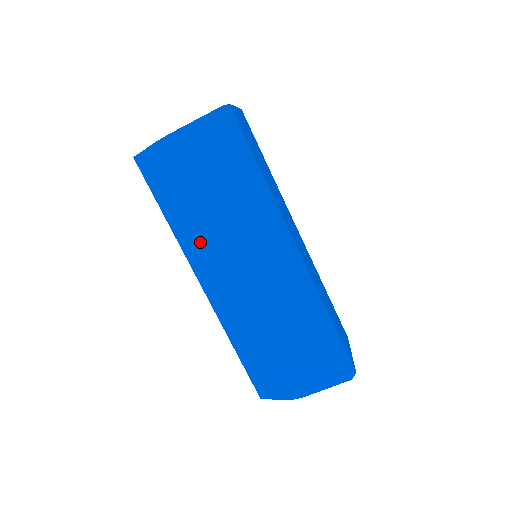
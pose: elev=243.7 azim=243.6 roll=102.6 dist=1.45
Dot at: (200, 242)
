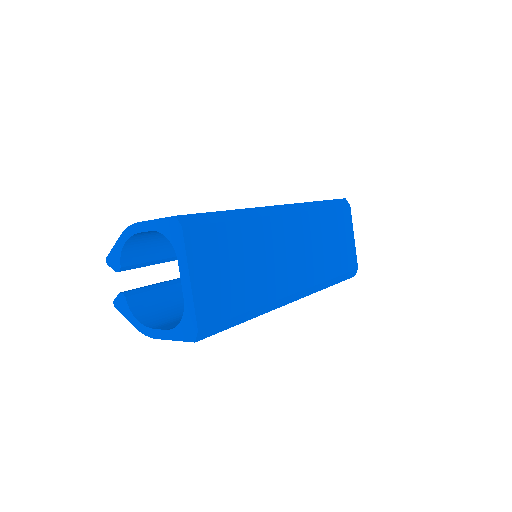
Dot at: occluded
